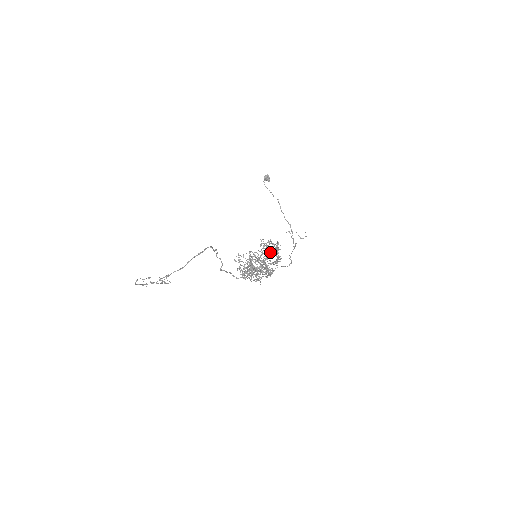
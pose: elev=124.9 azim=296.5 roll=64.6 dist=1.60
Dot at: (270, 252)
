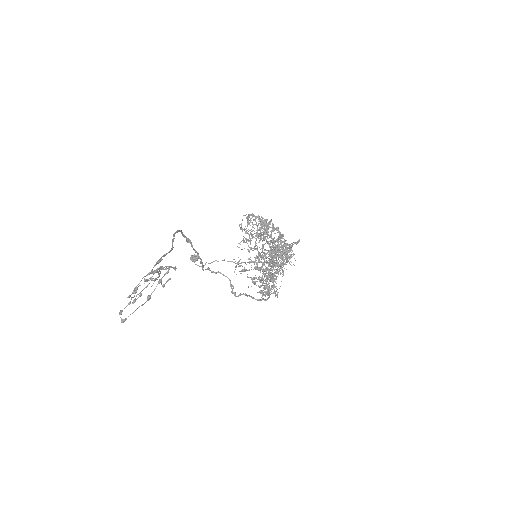
Dot at: (262, 219)
